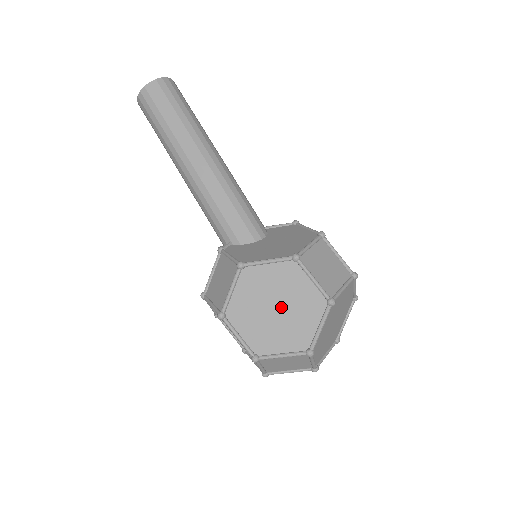
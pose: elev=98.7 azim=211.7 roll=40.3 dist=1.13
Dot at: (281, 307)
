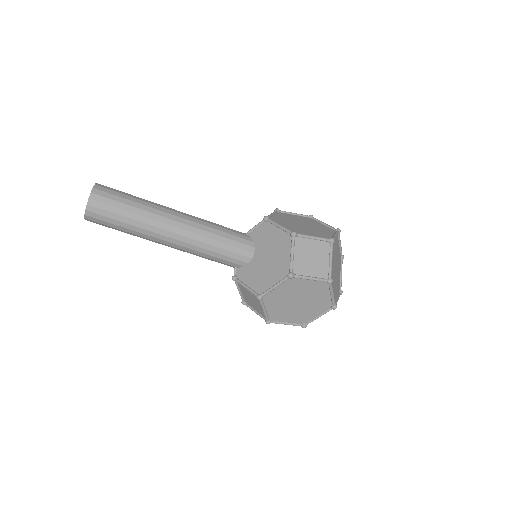
Dot at: (301, 299)
